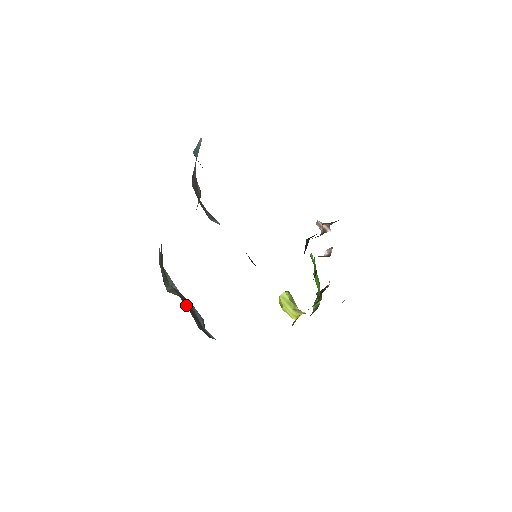
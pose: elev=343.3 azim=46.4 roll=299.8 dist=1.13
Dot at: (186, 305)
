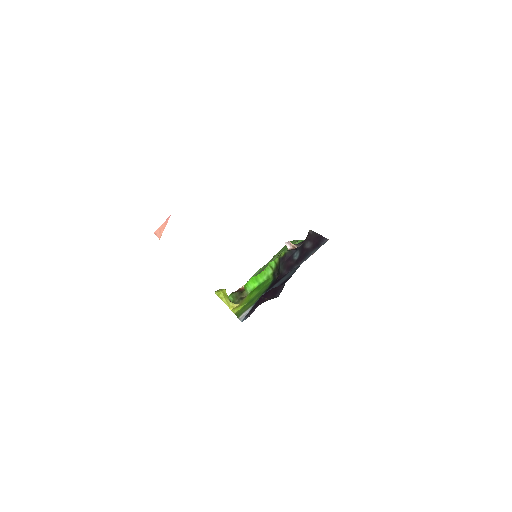
Dot at: occluded
